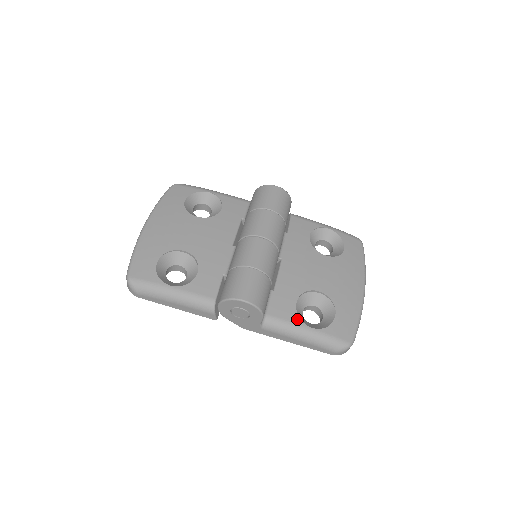
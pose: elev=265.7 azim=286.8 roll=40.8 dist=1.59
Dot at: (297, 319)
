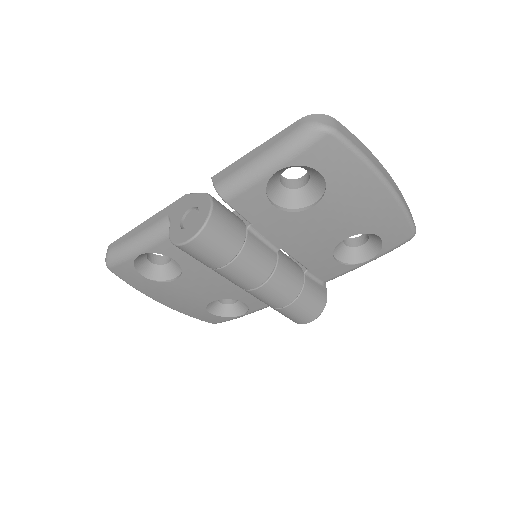
Dot at: (350, 267)
